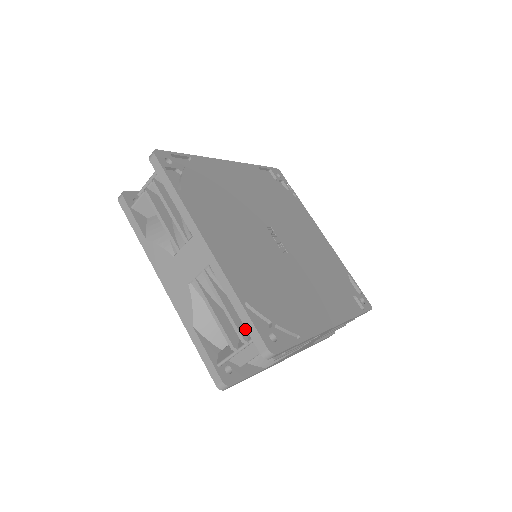
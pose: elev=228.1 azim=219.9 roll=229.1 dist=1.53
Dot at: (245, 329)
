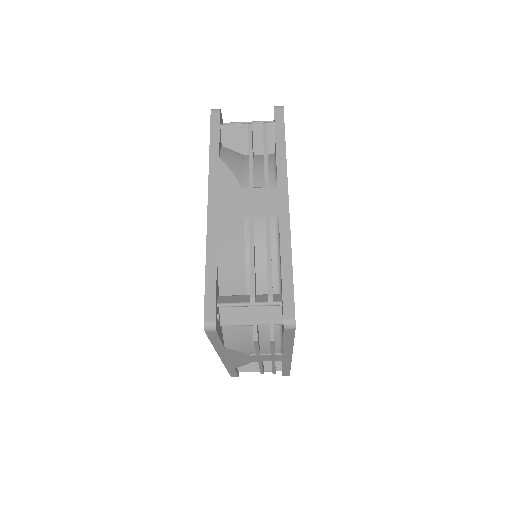
Dot at: occluded
